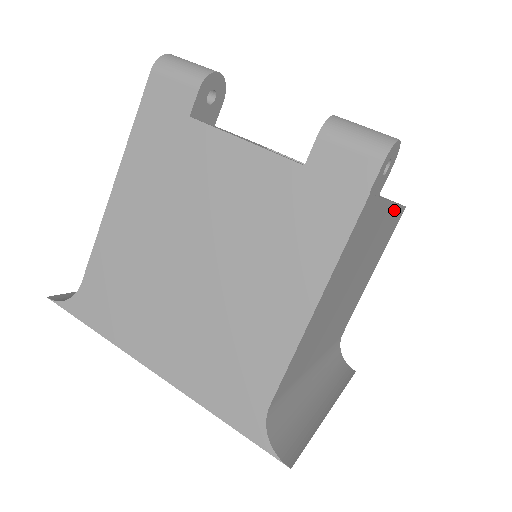
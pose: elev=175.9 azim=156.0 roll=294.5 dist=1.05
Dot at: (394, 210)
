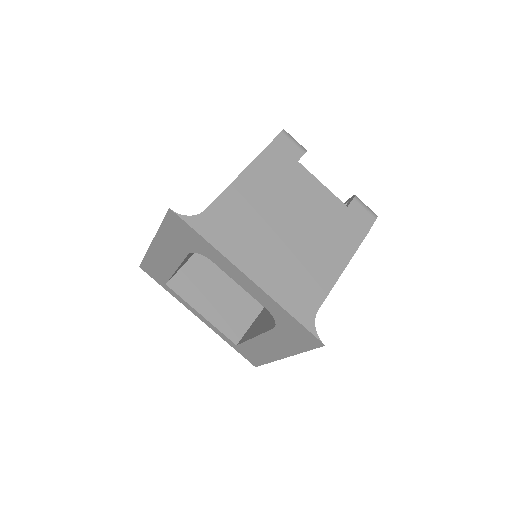
Dot at: occluded
